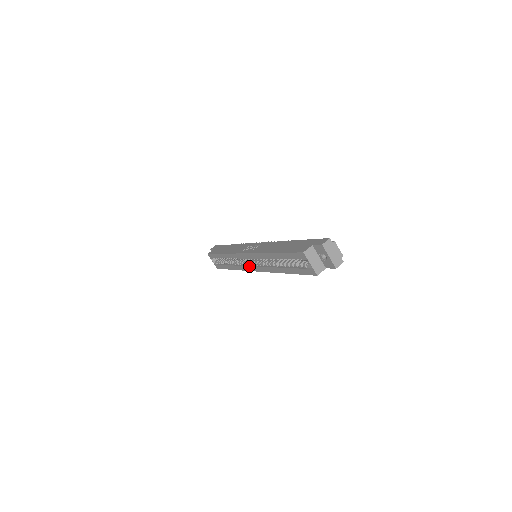
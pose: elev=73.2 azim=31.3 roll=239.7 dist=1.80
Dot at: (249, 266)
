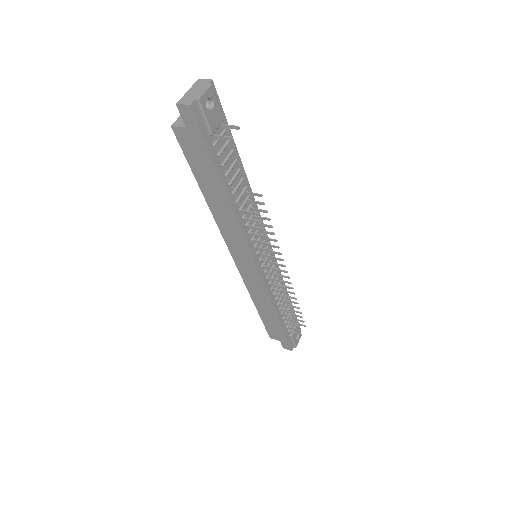
Dot at: occluded
